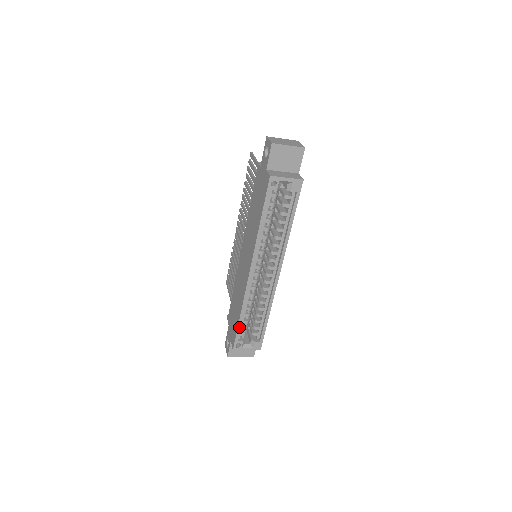
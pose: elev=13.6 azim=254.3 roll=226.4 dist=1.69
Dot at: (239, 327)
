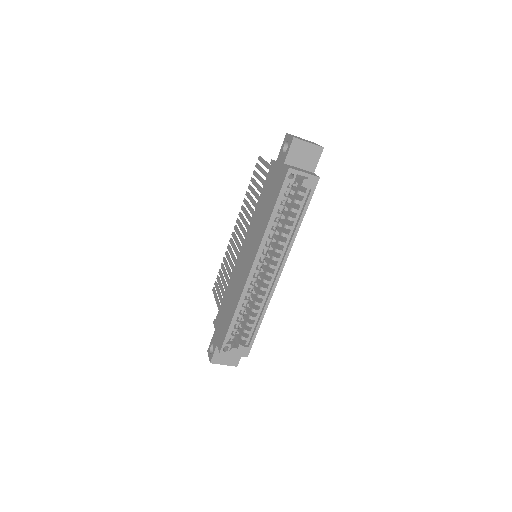
Dot at: (230, 328)
